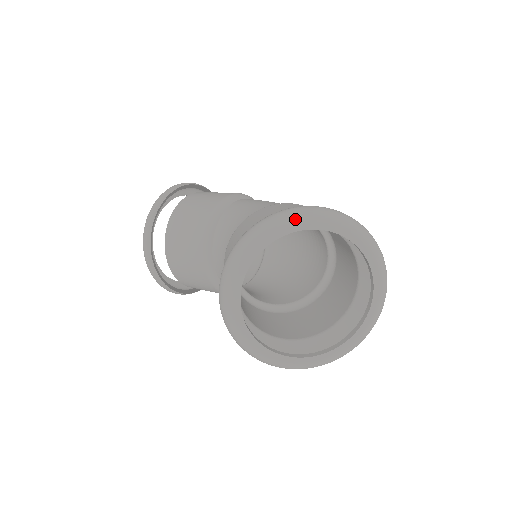
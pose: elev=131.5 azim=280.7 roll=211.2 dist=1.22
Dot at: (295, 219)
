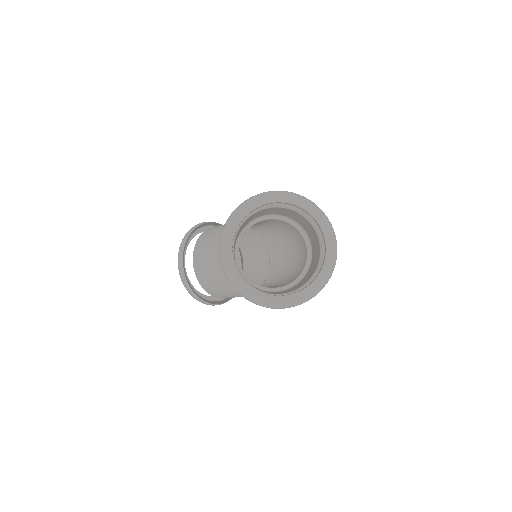
Dot at: (268, 195)
